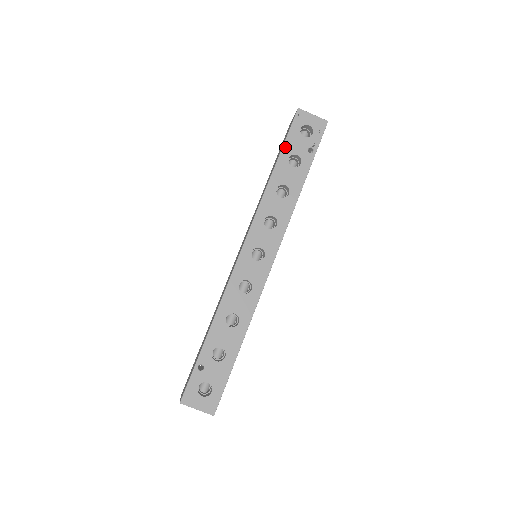
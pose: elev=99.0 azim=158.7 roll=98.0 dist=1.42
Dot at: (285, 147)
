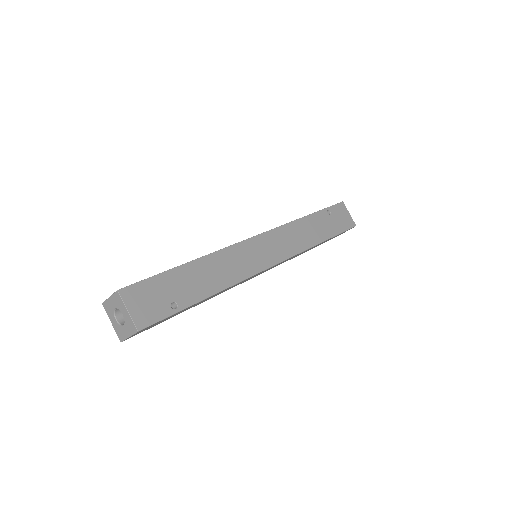
Dot at: occluded
